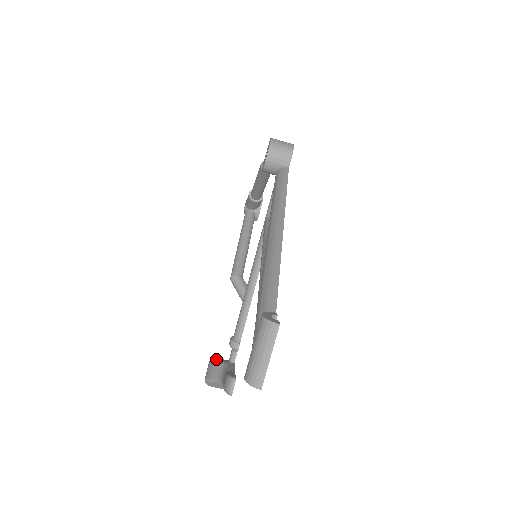
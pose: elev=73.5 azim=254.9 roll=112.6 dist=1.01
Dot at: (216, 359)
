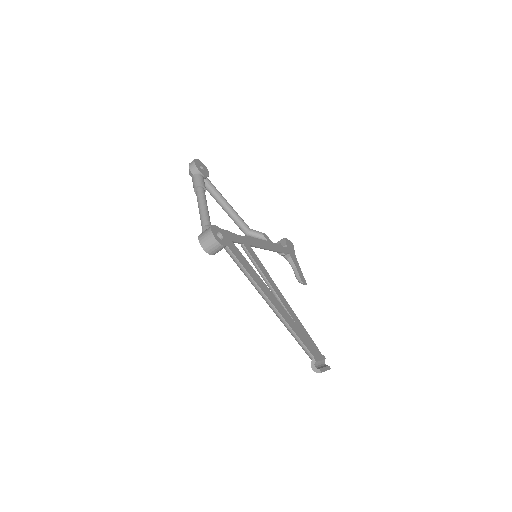
Dot at: occluded
